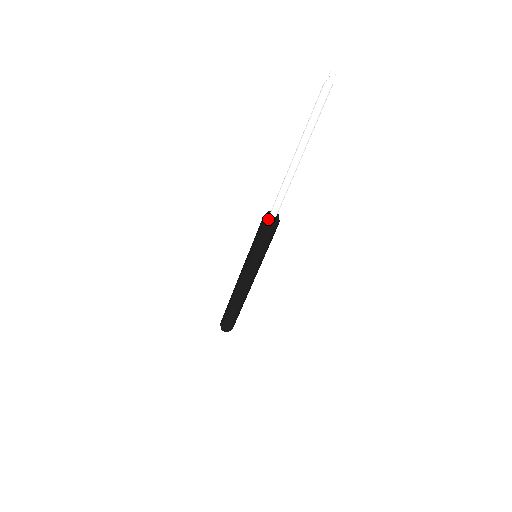
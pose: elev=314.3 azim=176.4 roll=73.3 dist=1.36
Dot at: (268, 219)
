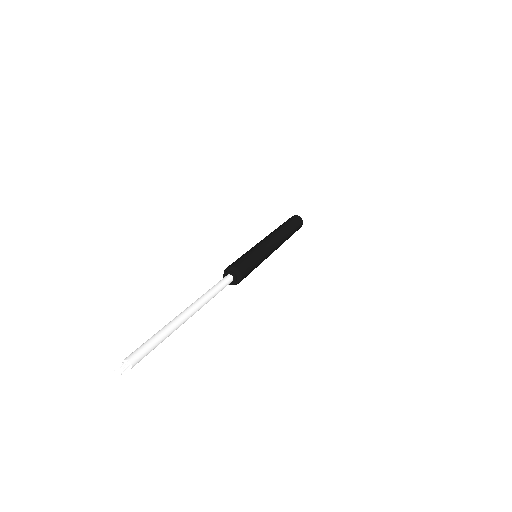
Dot at: (231, 284)
